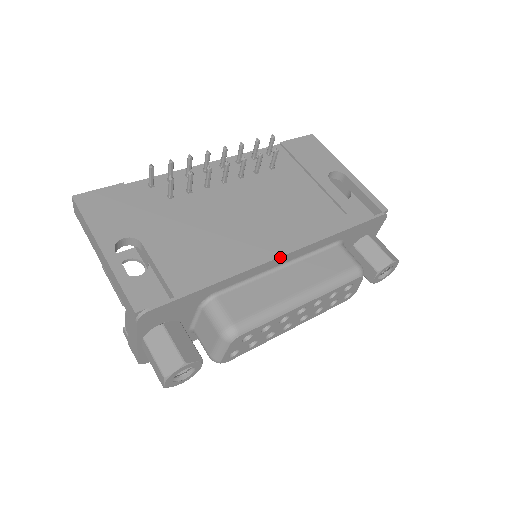
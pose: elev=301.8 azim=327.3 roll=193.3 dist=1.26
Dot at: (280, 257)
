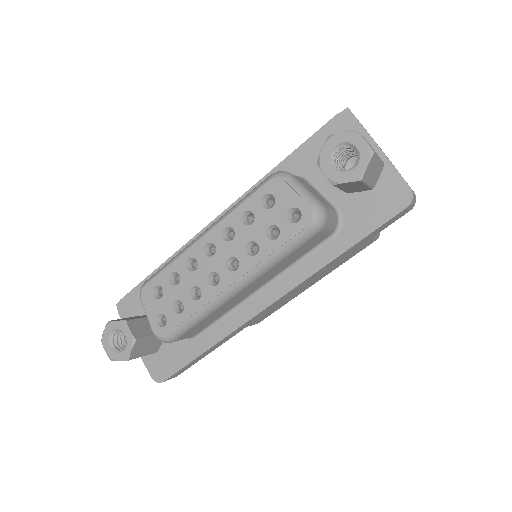
Dot at: (212, 222)
